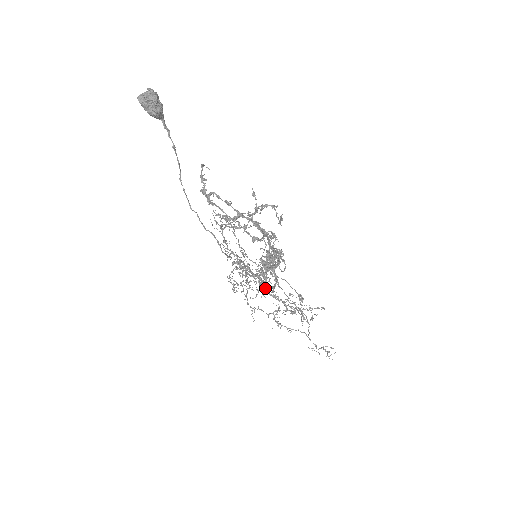
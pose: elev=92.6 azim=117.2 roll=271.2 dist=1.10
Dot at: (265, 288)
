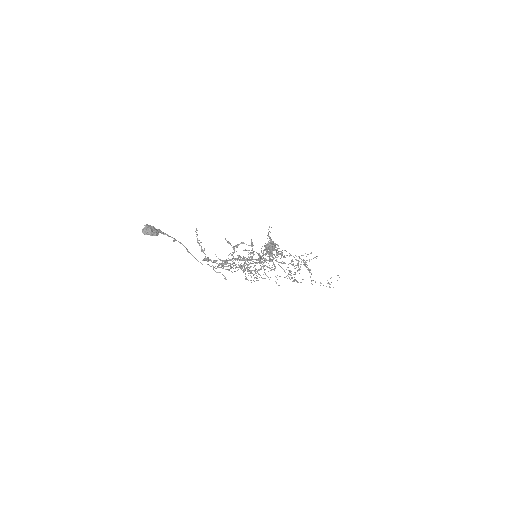
Dot at: occluded
